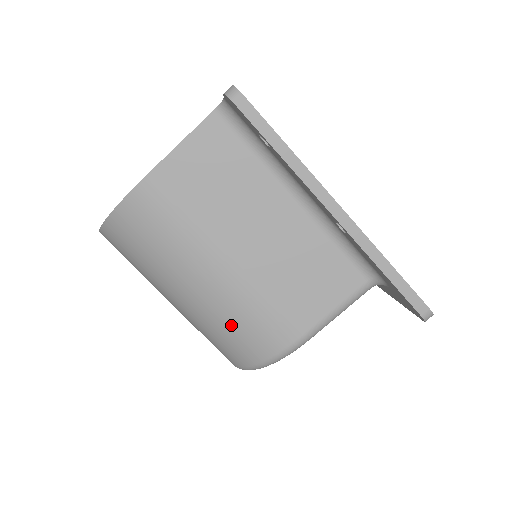
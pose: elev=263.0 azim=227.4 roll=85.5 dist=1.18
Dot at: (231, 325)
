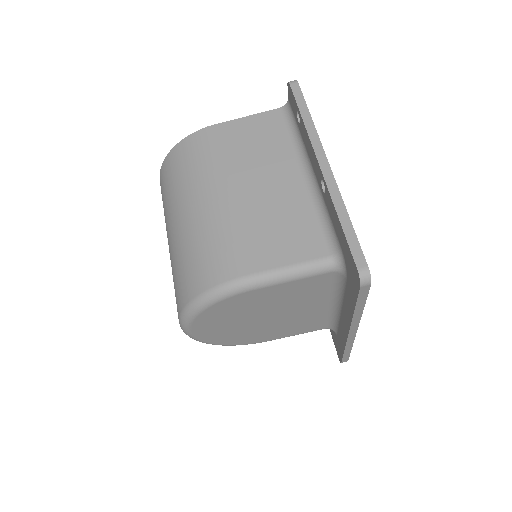
Dot at: (199, 248)
